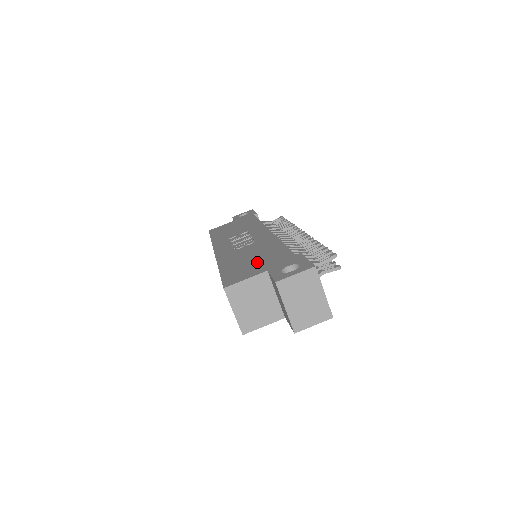
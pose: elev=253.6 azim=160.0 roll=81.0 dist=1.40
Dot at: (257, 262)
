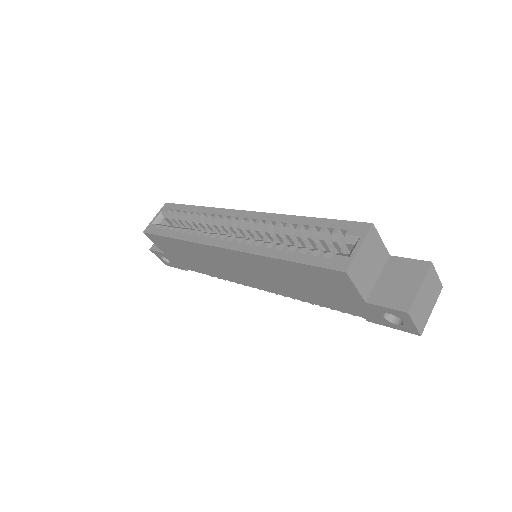
Dot at: occluded
